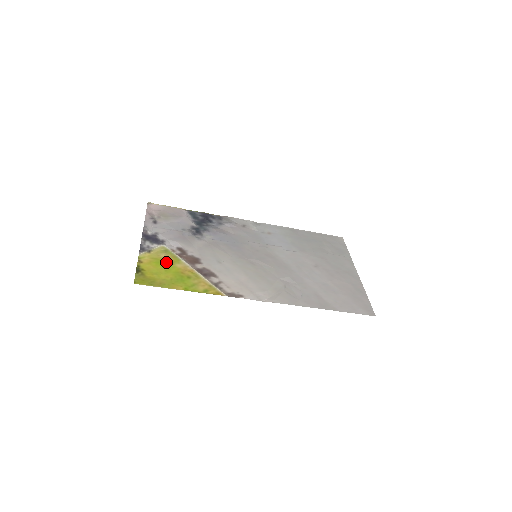
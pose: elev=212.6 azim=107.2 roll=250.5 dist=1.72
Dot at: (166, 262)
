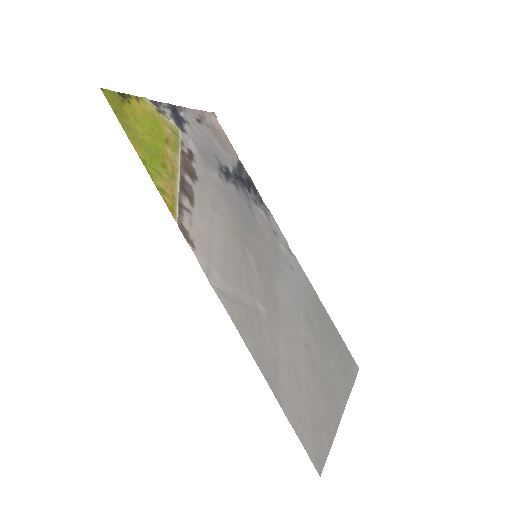
Dot at: (161, 133)
